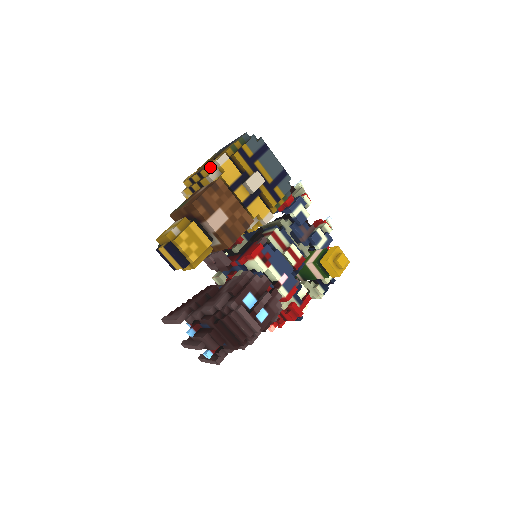
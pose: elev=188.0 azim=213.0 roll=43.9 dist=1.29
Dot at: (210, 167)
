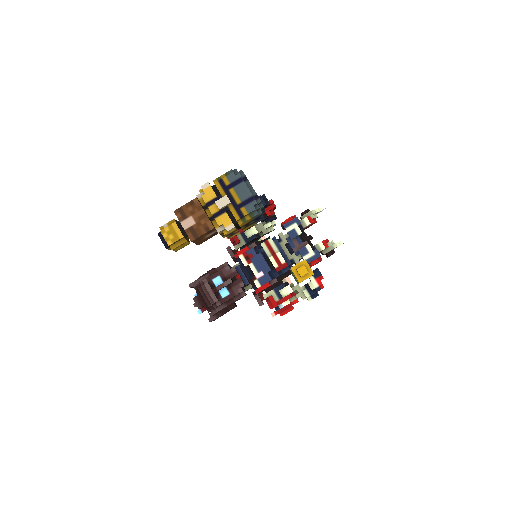
Dot at: (202, 190)
